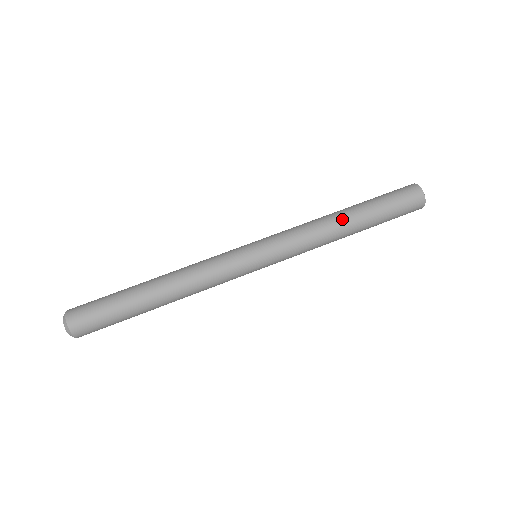
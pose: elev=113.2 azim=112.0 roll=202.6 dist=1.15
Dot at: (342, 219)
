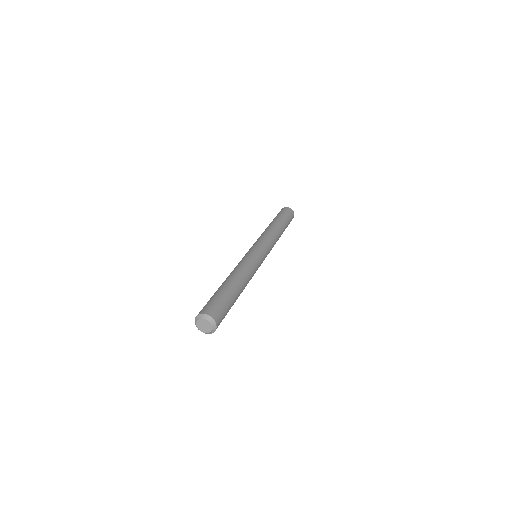
Dot at: (271, 225)
